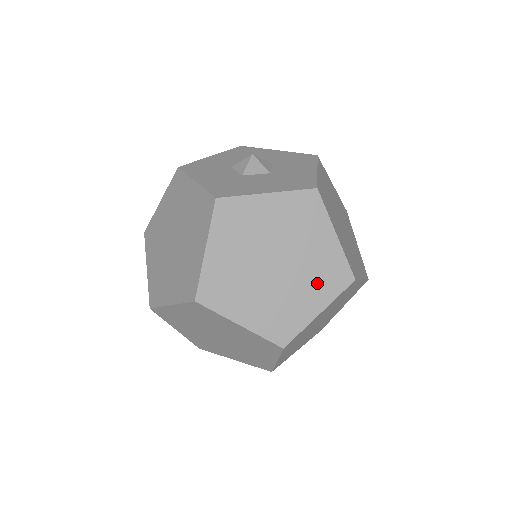
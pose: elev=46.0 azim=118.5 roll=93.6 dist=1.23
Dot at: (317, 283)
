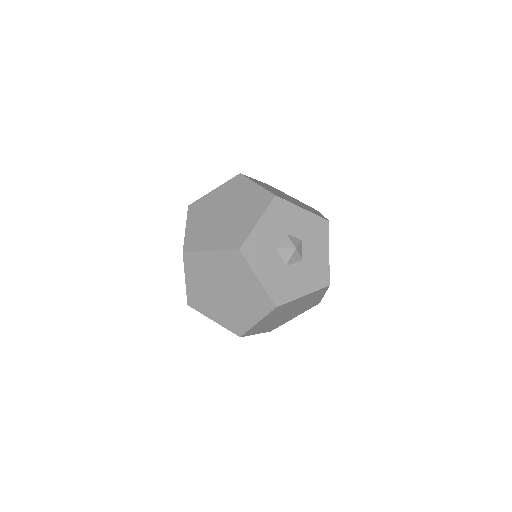
Dot at: occluded
